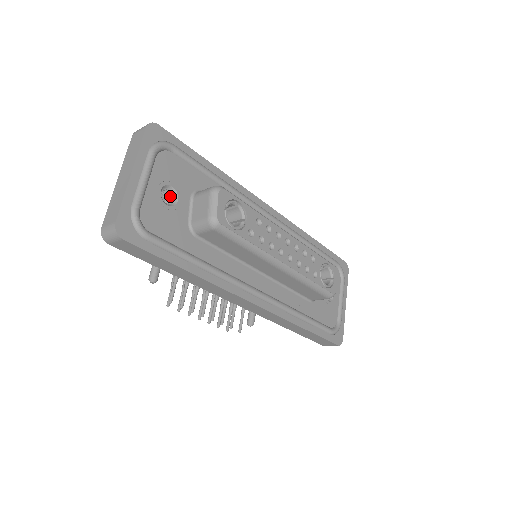
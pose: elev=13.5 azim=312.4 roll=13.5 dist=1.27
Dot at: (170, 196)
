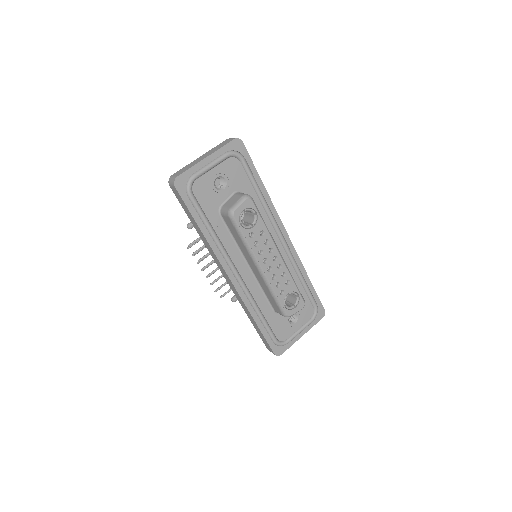
Dot at: (222, 184)
